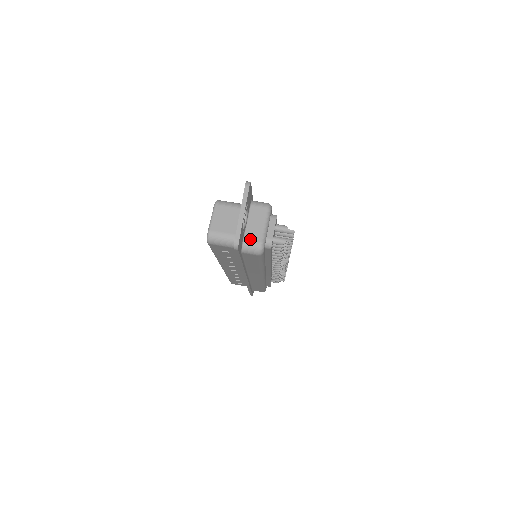
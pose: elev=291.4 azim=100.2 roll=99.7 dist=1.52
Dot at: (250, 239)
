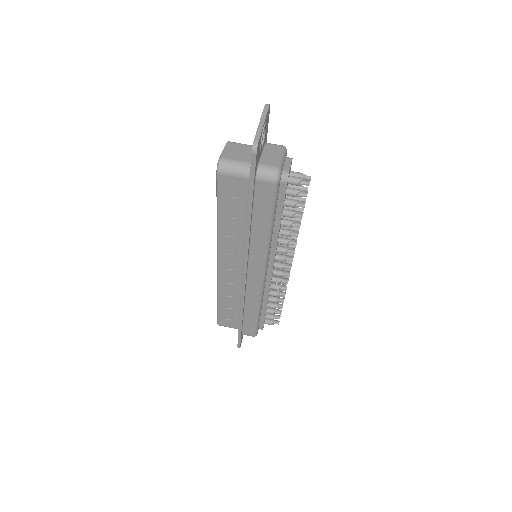
Dot at: (266, 164)
